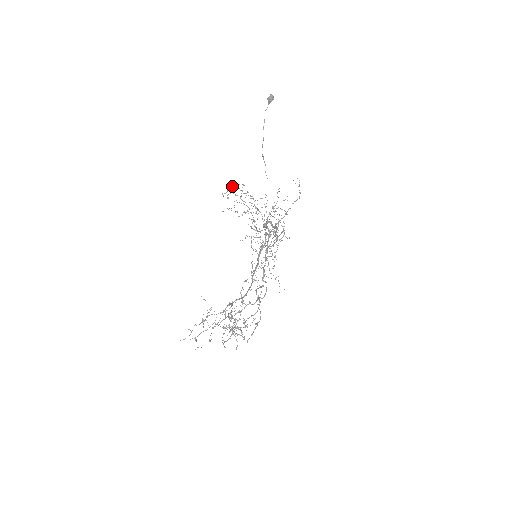
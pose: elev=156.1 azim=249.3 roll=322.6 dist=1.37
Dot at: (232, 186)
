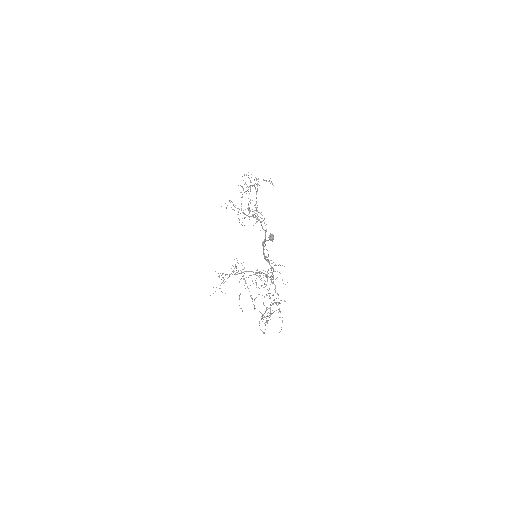
Dot at: occluded
